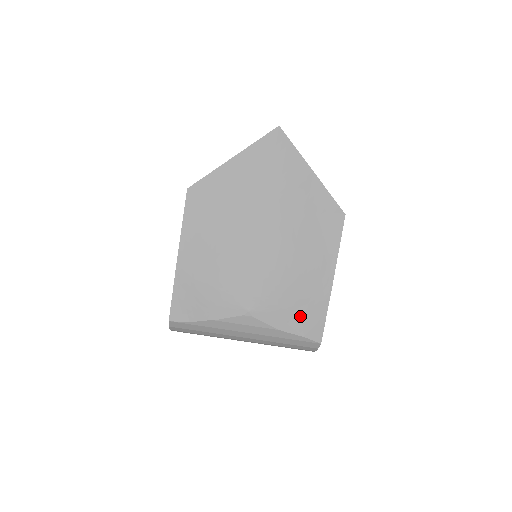
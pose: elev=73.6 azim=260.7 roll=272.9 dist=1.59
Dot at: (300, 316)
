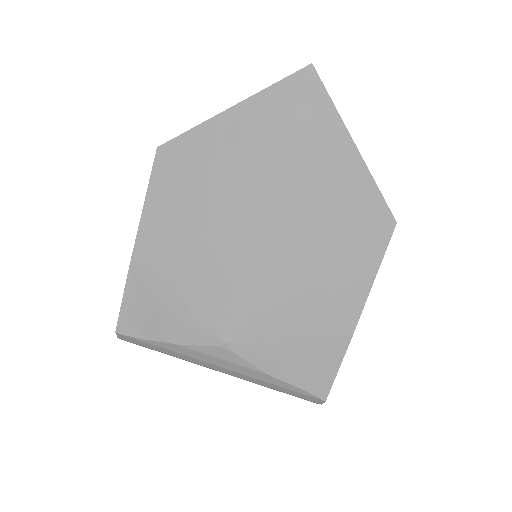
Dot at: (300, 360)
